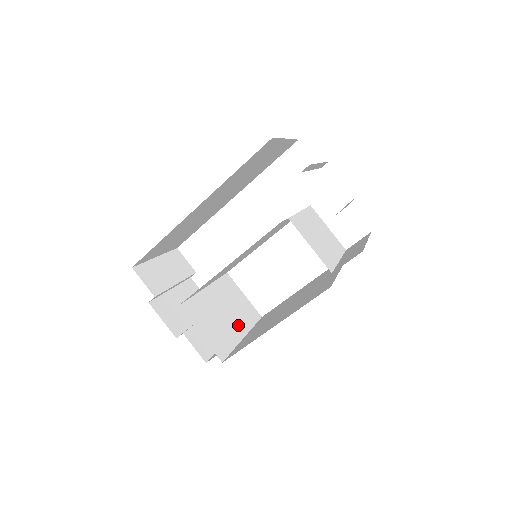
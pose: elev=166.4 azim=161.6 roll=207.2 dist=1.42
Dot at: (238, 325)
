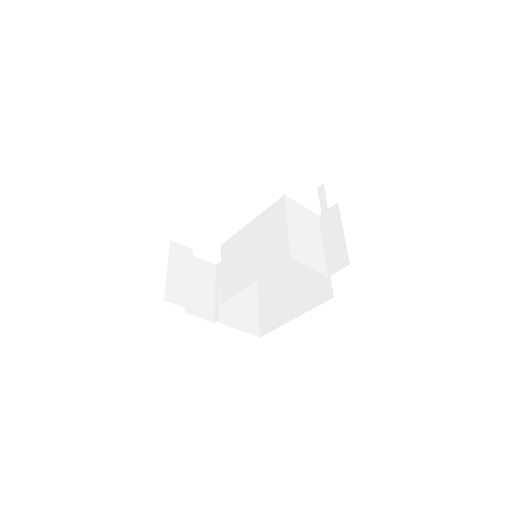
Dot at: (251, 292)
